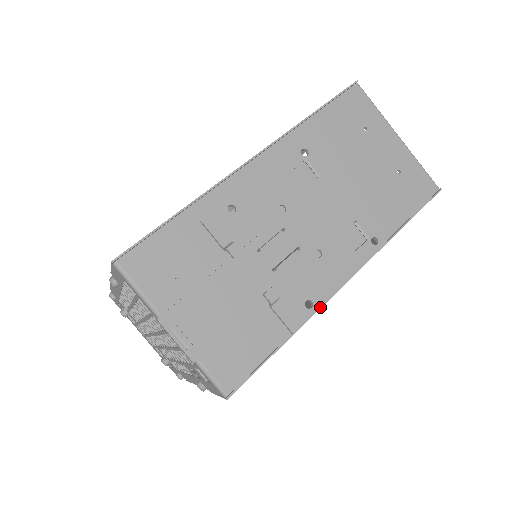
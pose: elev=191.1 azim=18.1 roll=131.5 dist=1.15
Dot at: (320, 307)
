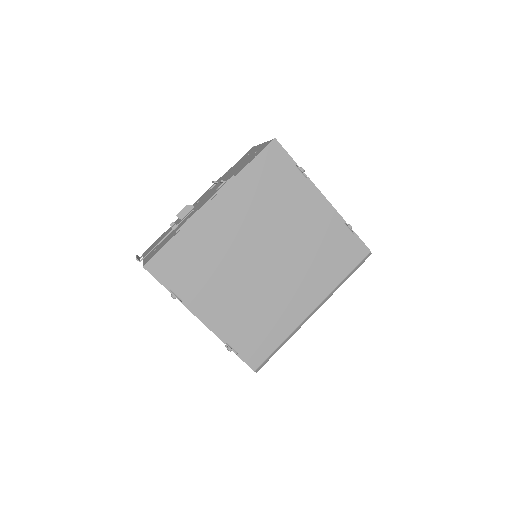
Dot at: (193, 218)
